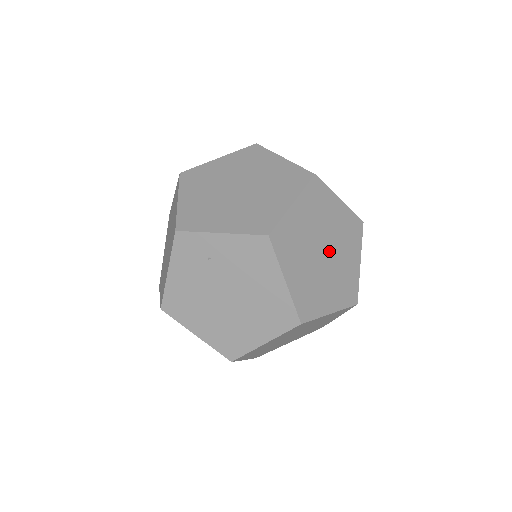
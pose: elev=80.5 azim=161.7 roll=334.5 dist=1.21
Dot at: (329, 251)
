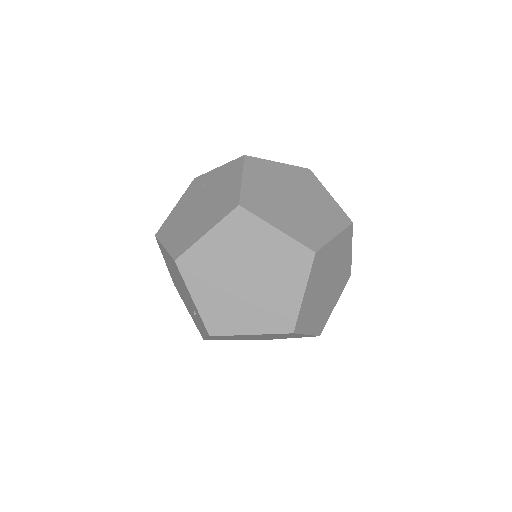
Dot at: (300, 203)
